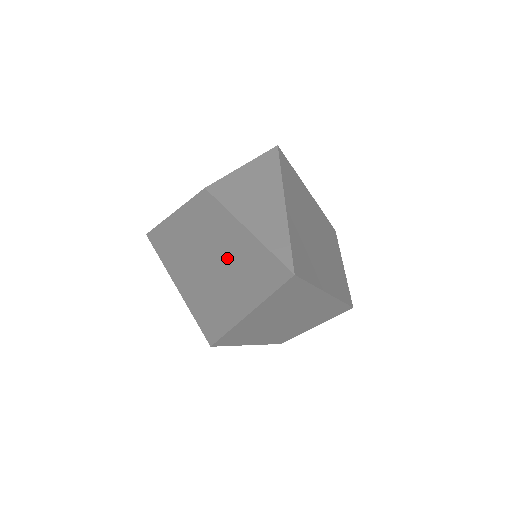
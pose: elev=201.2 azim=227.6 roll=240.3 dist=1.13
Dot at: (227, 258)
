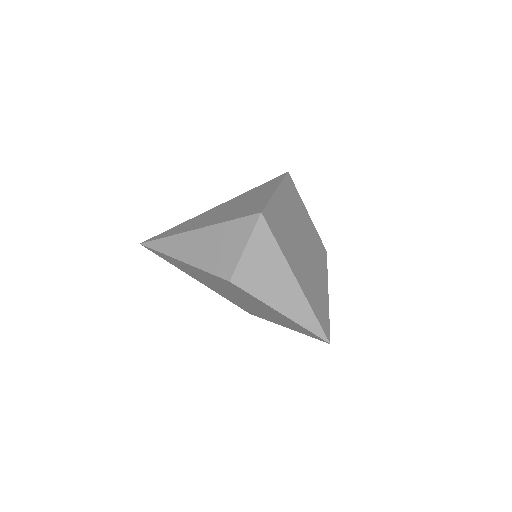
Dot at: (264, 310)
